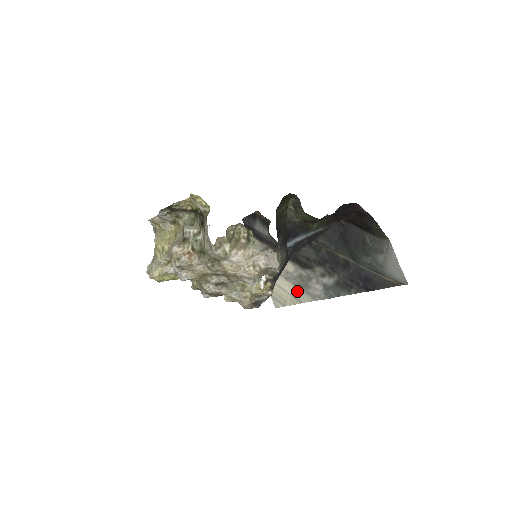
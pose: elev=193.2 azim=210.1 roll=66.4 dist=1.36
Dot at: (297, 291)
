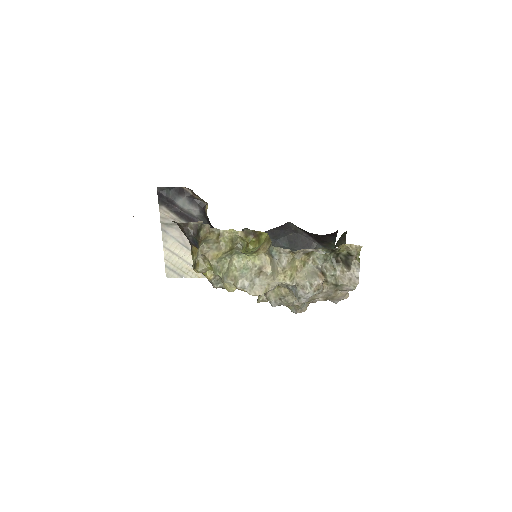
Dot at: occluded
